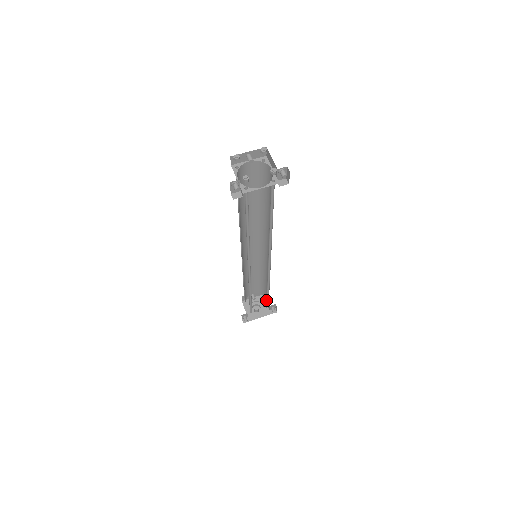
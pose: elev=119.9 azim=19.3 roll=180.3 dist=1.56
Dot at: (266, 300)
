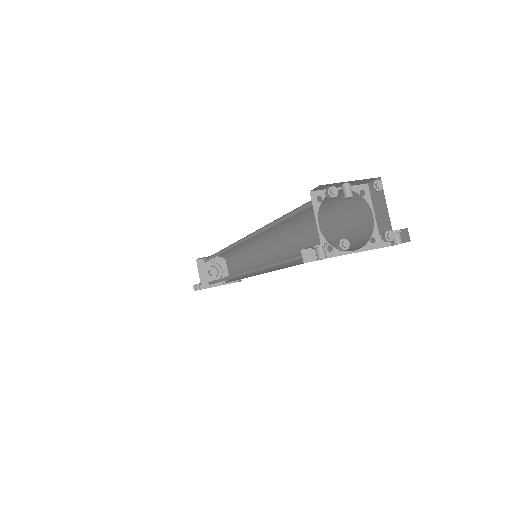
Dot at: (228, 265)
